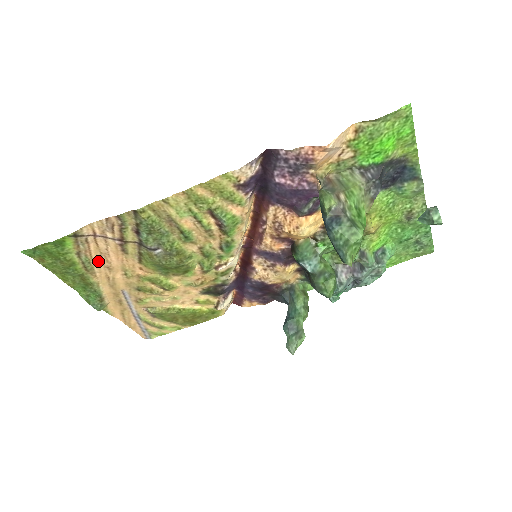
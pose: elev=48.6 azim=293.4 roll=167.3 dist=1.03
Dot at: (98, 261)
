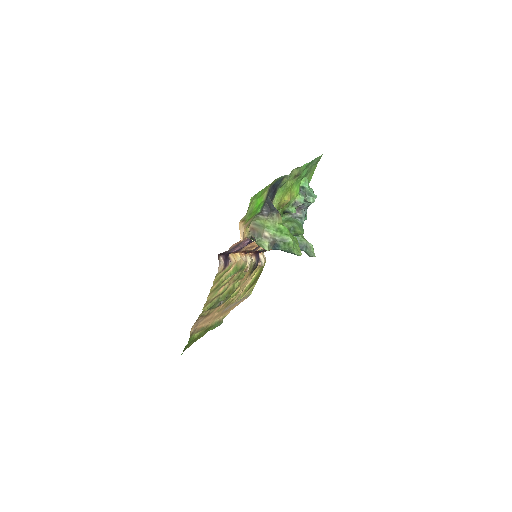
Dot at: (205, 323)
